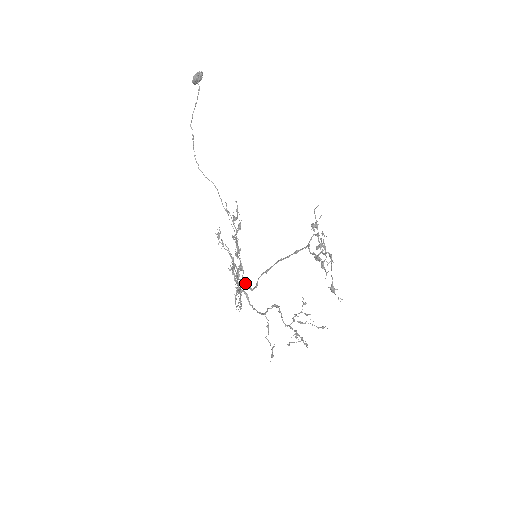
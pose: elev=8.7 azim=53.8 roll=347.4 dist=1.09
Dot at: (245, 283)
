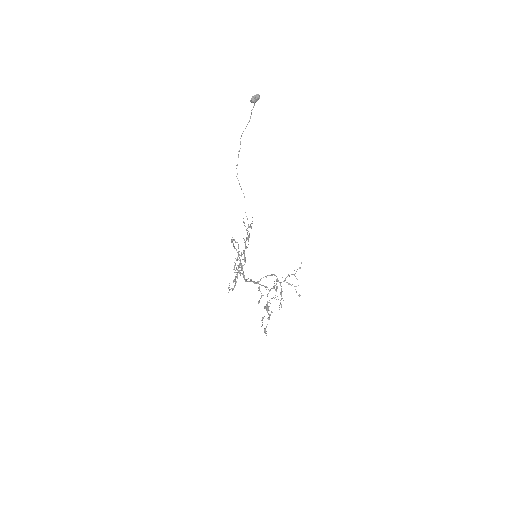
Dot at: (243, 271)
